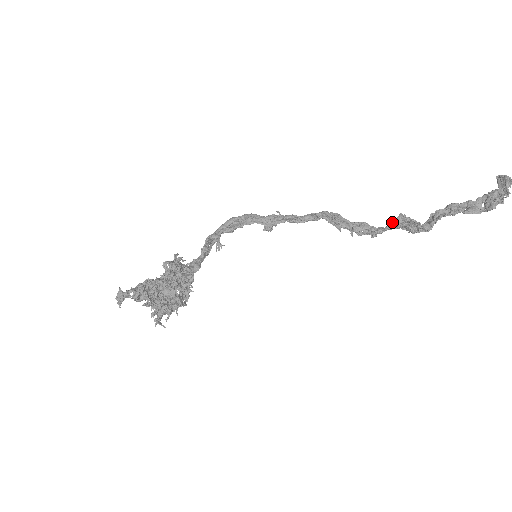
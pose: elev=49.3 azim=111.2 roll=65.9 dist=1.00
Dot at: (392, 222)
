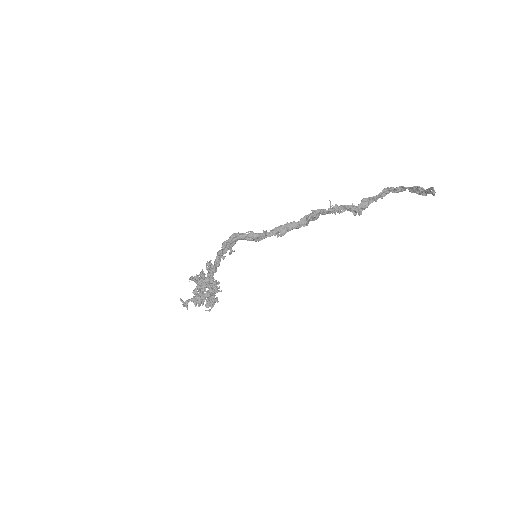
Dot at: (347, 209)
